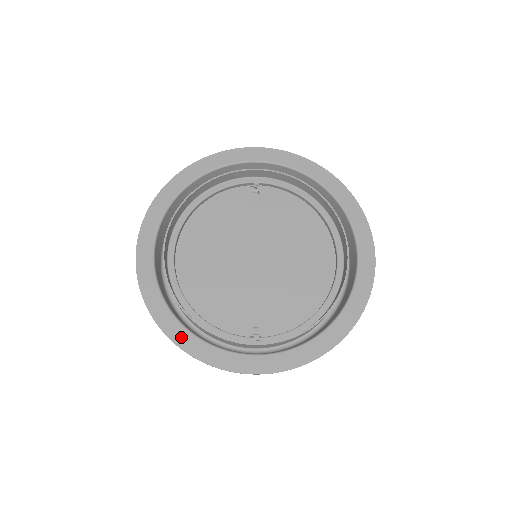
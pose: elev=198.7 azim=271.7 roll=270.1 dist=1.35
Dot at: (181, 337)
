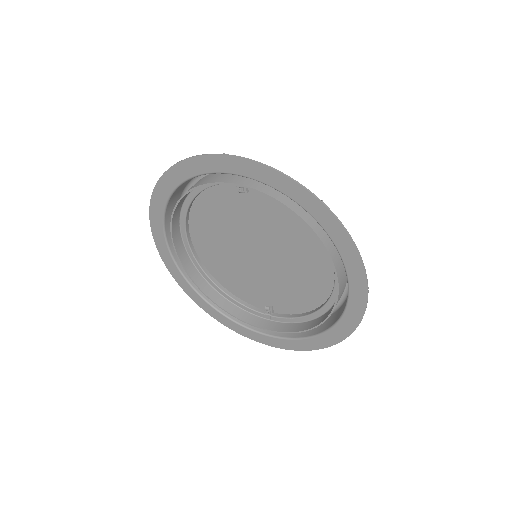
Dot at: (210, 311)
